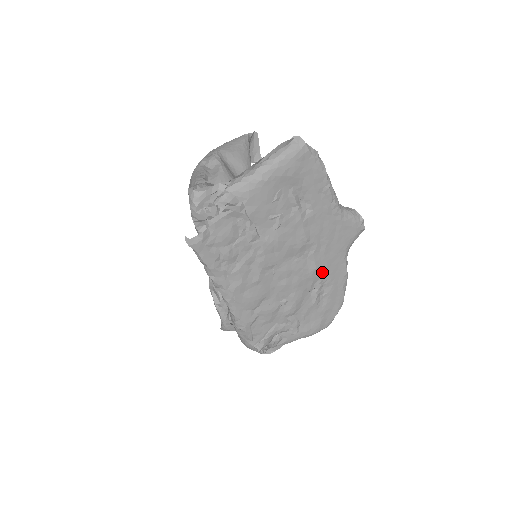
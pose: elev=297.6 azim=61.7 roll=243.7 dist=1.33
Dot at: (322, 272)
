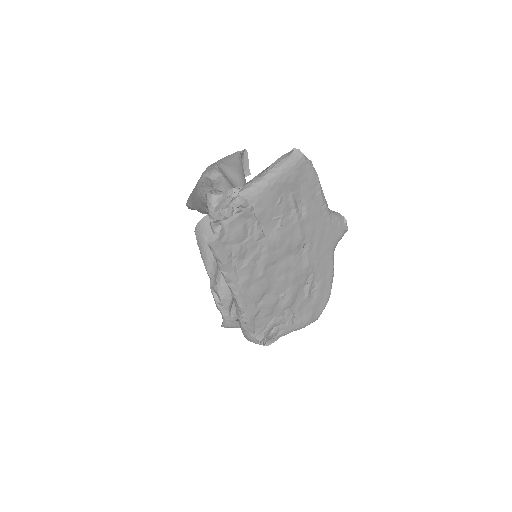
Dot at: (314, 268)
